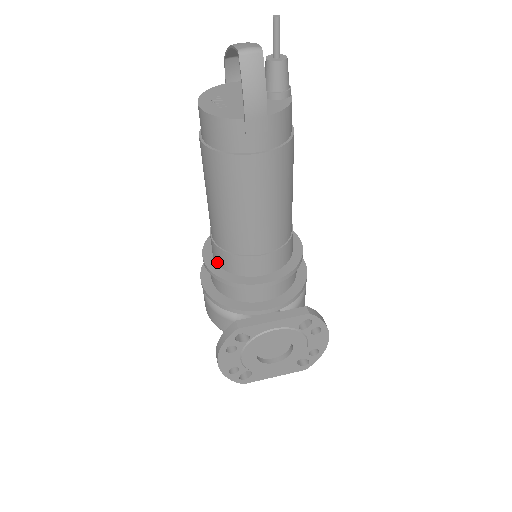
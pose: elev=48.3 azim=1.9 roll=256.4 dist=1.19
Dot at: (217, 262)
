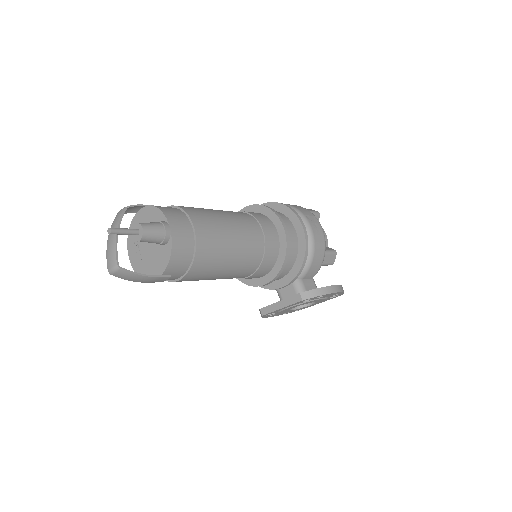
Dot at: occluded
